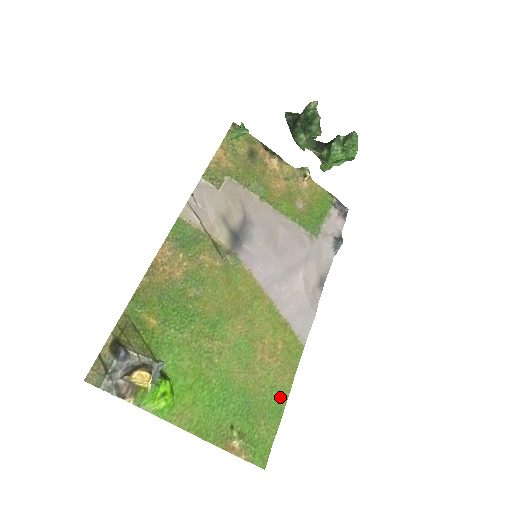
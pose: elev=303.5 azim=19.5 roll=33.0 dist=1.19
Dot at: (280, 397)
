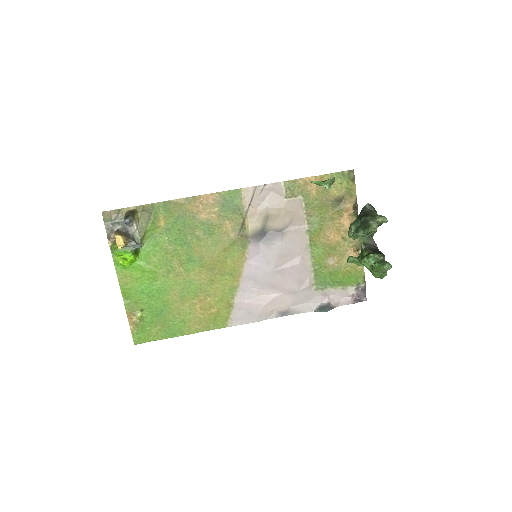
Dot at: (182, 330)
